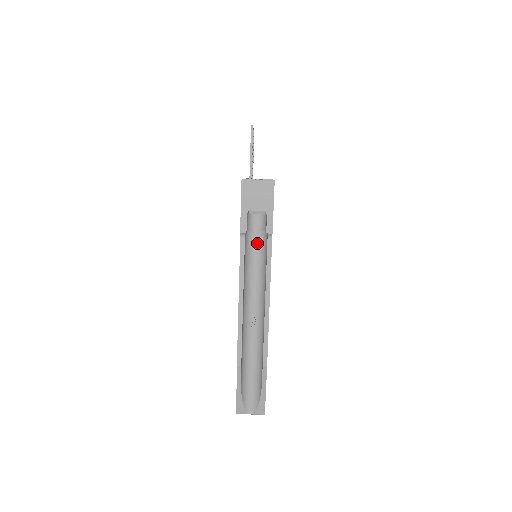
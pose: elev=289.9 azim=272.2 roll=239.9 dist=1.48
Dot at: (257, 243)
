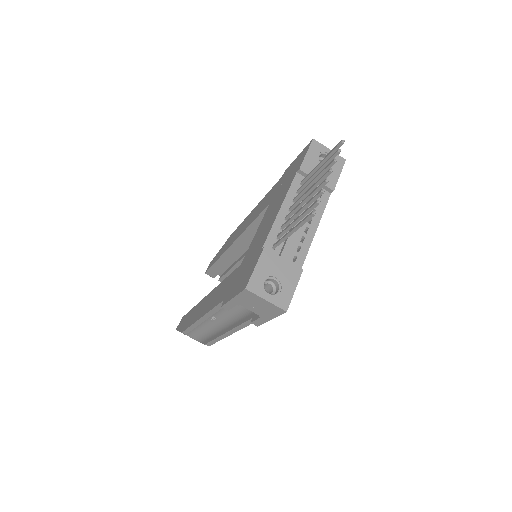
Dot at: occluded
